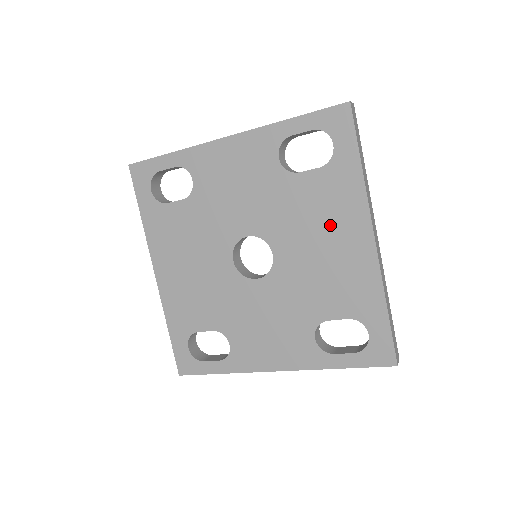
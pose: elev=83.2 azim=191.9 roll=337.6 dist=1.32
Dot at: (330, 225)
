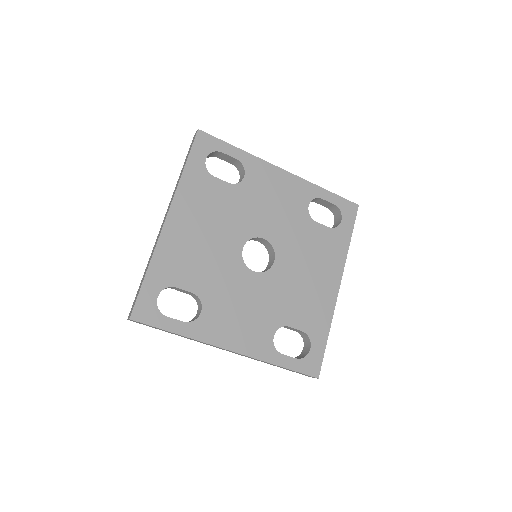
Dot at: (319, 264)
